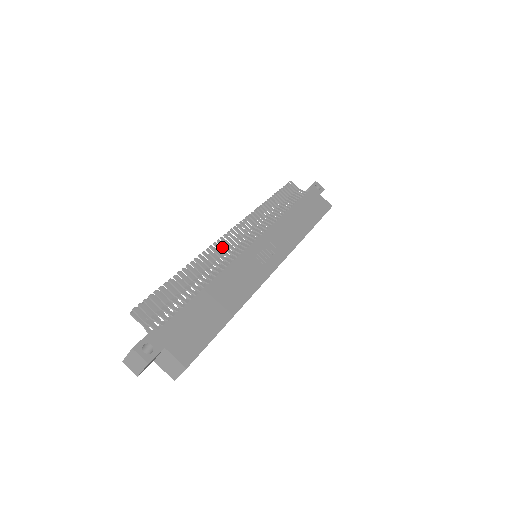
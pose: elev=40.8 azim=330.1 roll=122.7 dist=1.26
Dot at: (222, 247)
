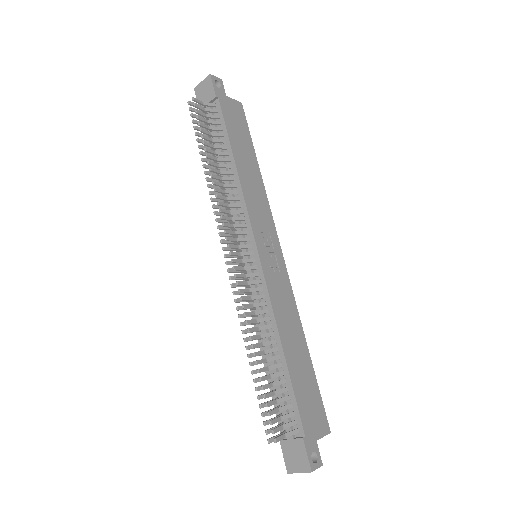
Dot at: (243, 285)
